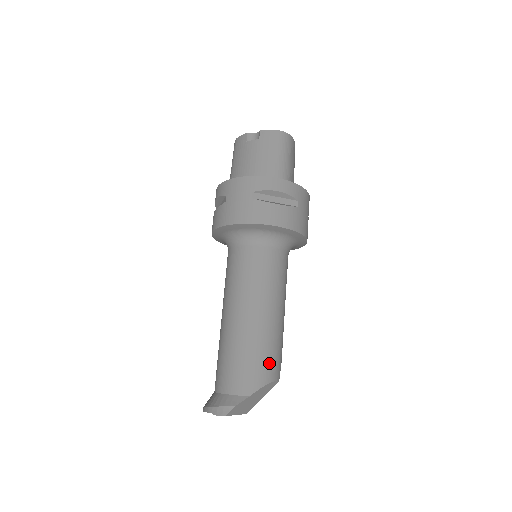
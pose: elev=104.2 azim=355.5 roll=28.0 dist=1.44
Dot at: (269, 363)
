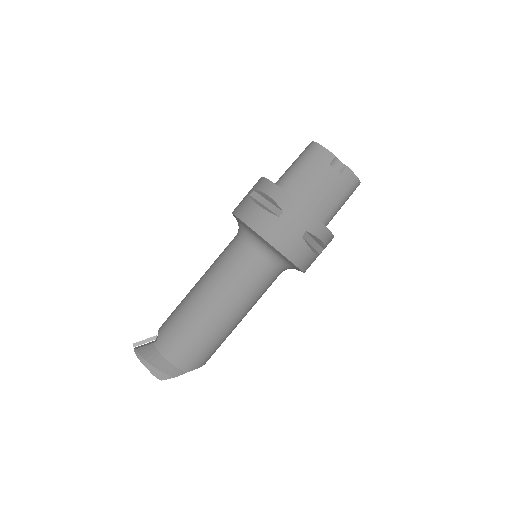
Dot at: (214, 352)
